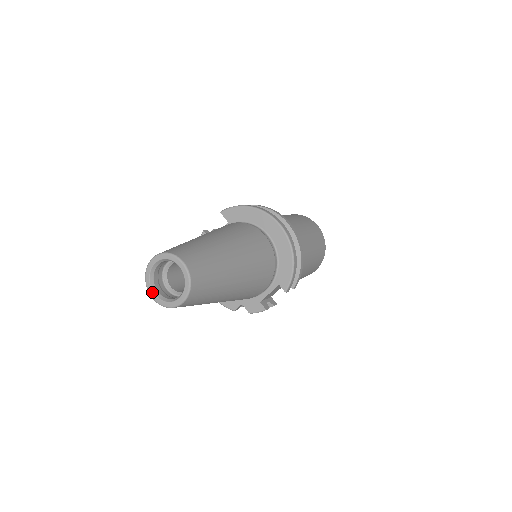
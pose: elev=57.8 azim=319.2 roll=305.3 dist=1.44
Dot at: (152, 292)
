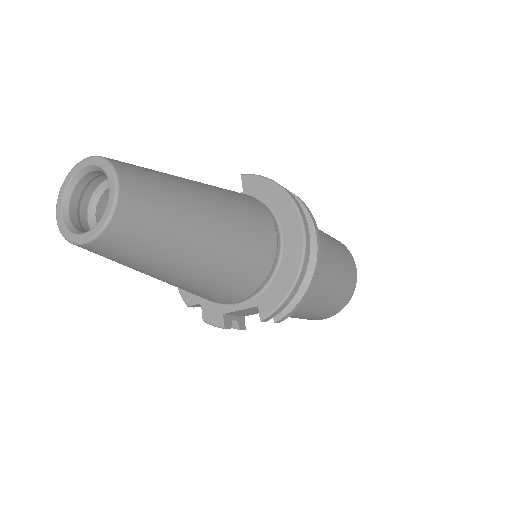
Dot at: (60, 205)
